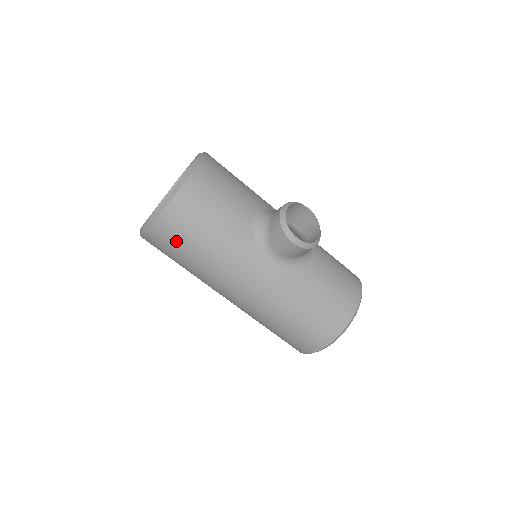
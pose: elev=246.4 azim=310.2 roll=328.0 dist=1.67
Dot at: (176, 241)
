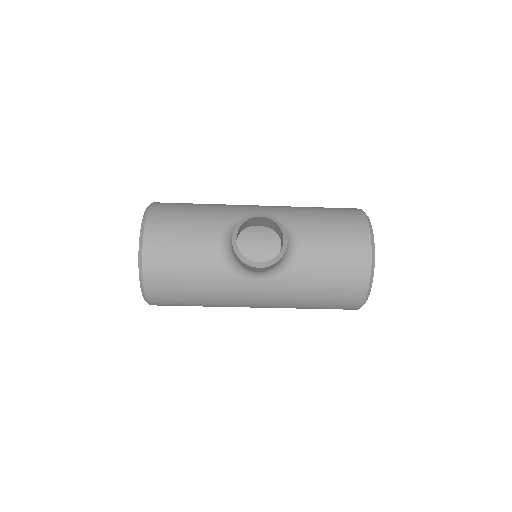
Dot at: (175, 304)
